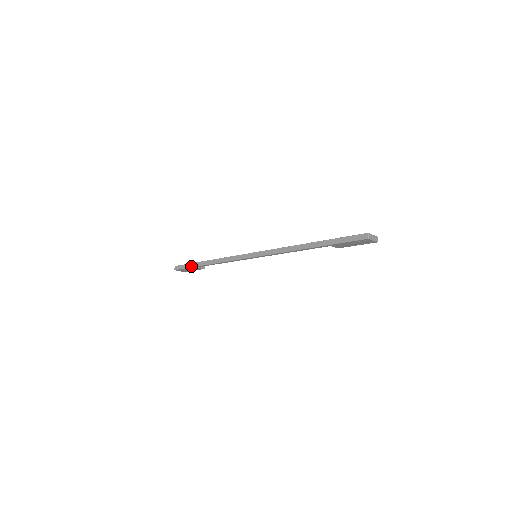
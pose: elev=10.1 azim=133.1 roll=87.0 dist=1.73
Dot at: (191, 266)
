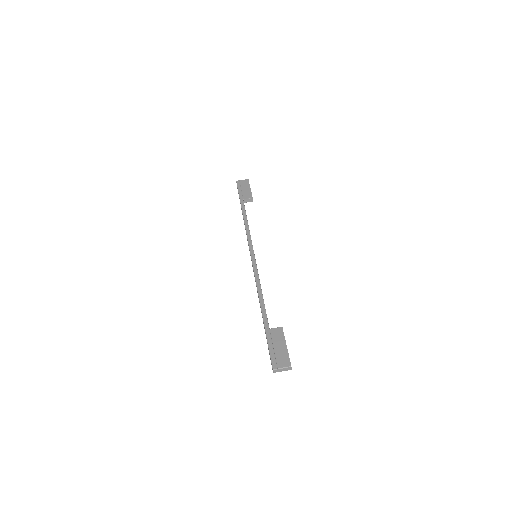
Dot at: occluded
